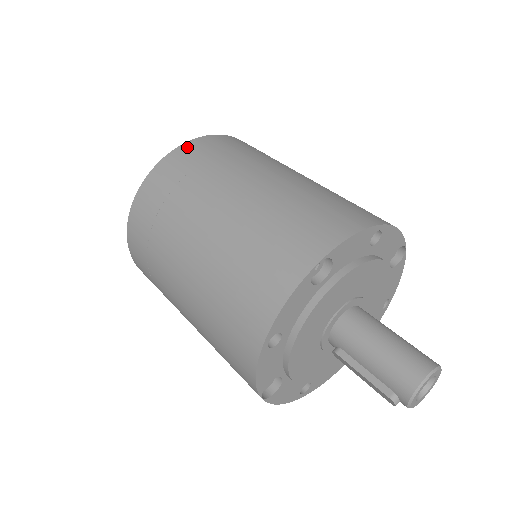
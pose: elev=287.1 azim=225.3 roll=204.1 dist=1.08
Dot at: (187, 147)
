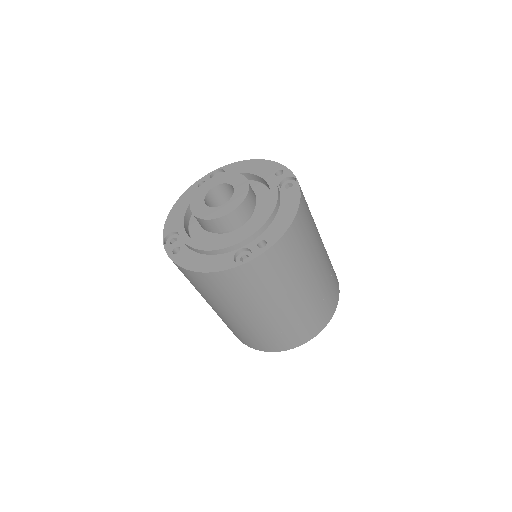
Dot at: (264, 259)
